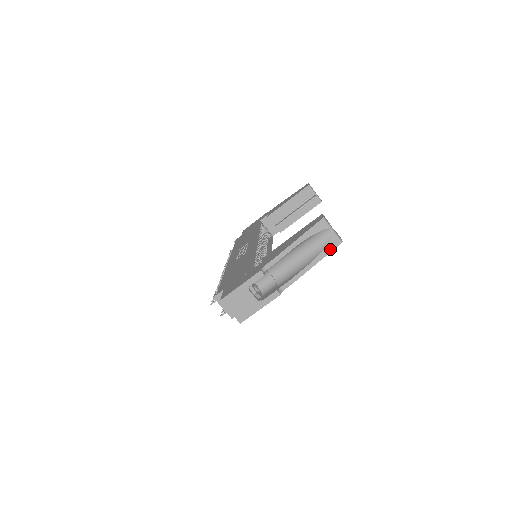
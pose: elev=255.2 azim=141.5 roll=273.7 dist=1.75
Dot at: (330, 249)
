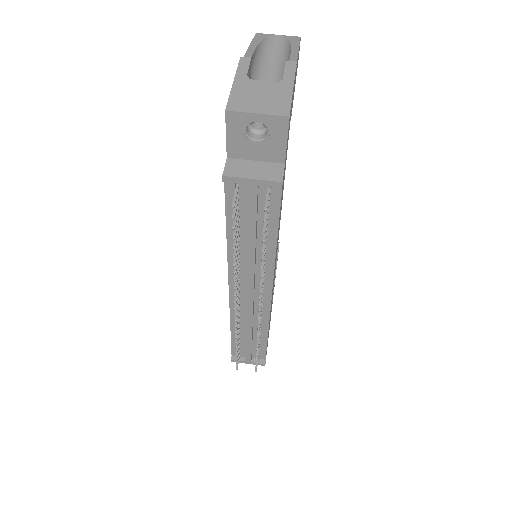
Dot at: (296, 41)
